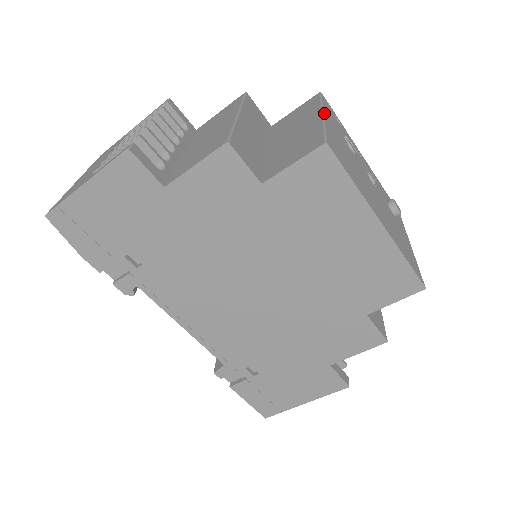
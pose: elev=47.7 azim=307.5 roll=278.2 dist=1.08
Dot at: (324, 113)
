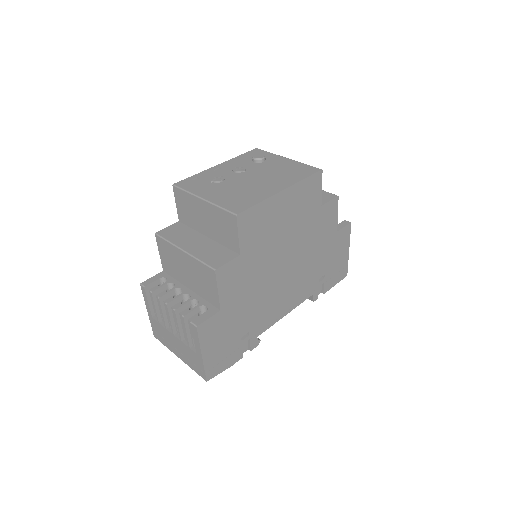
Dot at: (201, 197)
